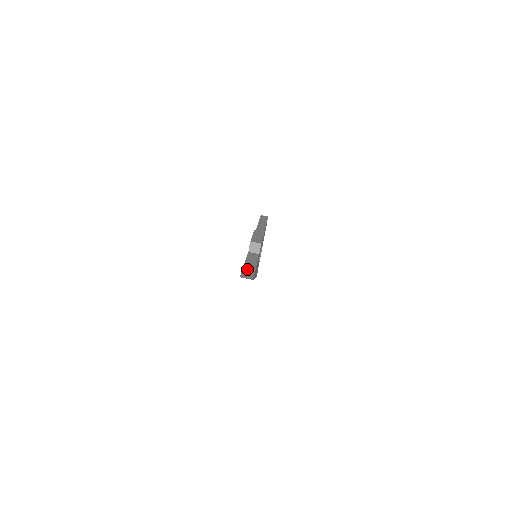
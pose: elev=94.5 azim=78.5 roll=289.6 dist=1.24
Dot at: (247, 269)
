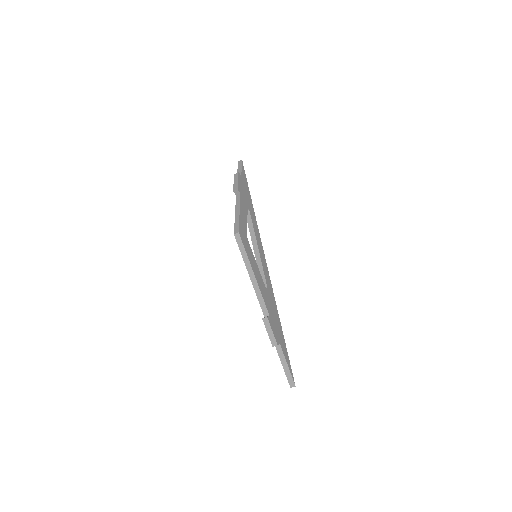
Dot at: (287, 375)
